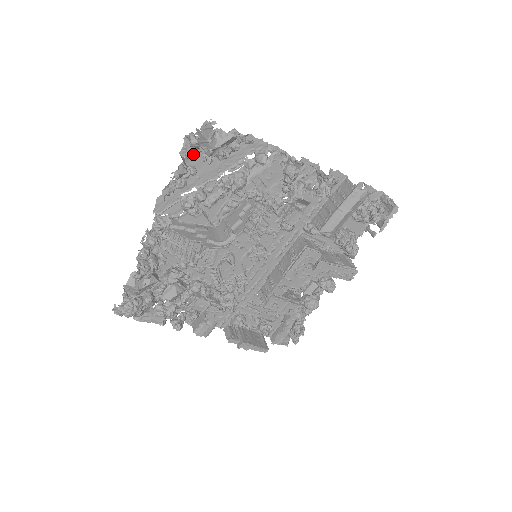
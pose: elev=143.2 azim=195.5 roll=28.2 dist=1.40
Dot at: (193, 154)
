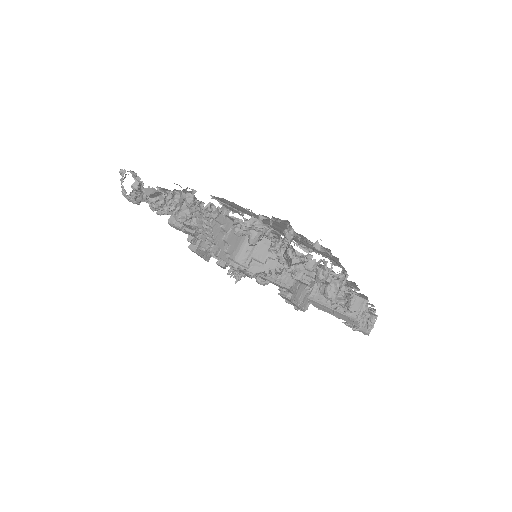
Dot at: (283, 223)
